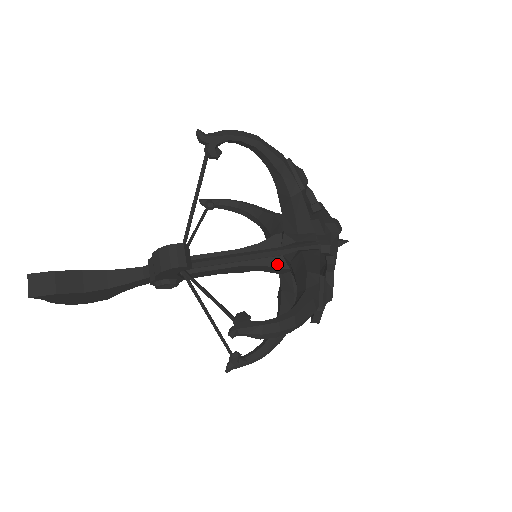
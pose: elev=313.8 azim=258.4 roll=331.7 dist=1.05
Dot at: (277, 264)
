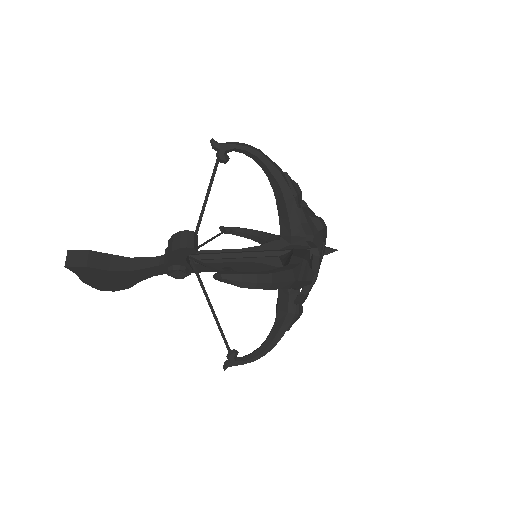
Dot at: (273, 263)
